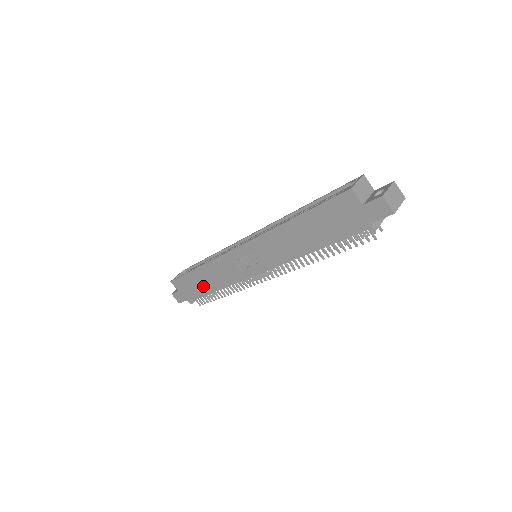
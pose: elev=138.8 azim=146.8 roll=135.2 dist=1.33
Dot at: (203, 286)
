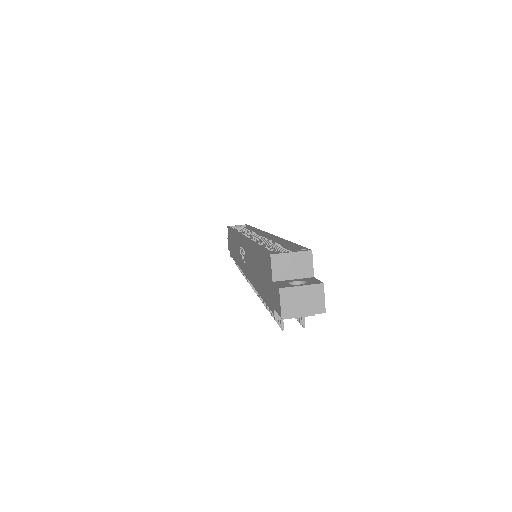
Dot at: (233, 249)
